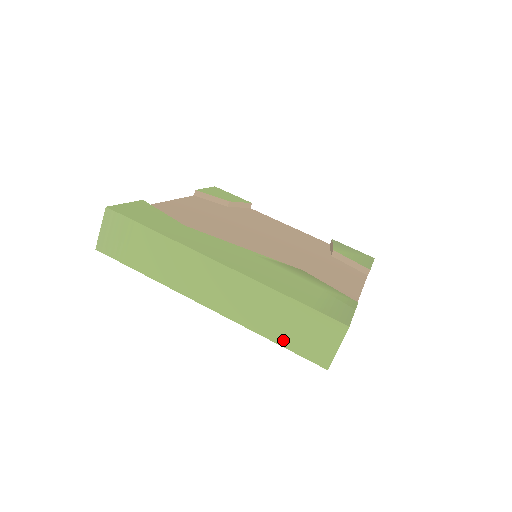
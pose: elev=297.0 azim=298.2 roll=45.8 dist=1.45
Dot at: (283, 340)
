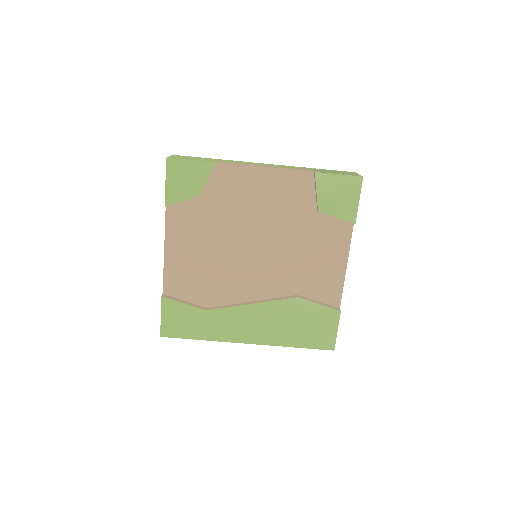
Dot at: occluded
